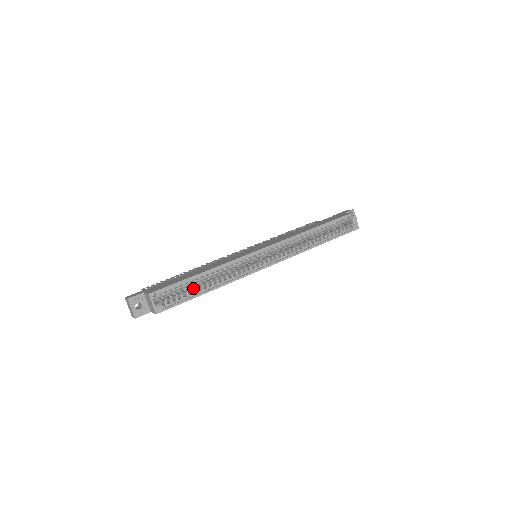
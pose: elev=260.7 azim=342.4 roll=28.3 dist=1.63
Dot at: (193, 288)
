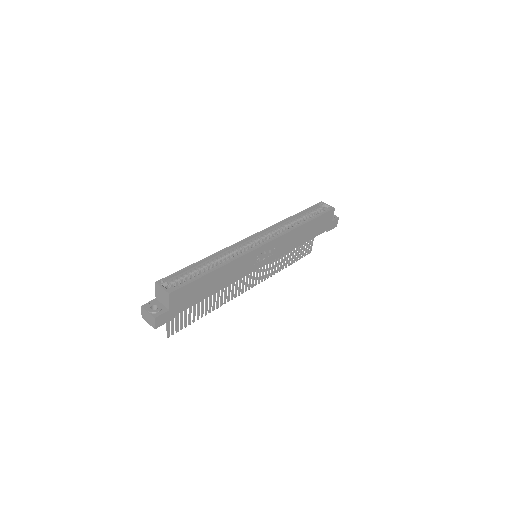
Dot at: occluded
